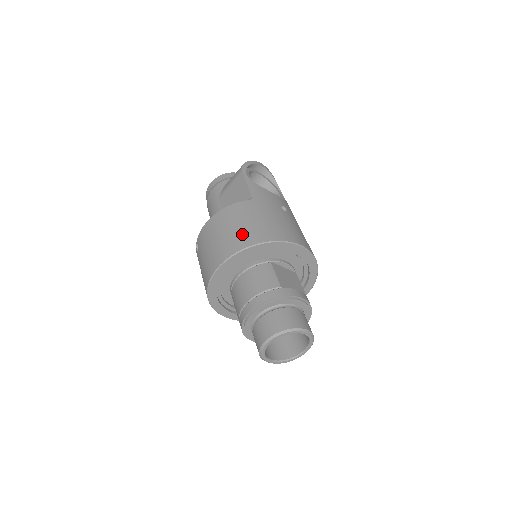
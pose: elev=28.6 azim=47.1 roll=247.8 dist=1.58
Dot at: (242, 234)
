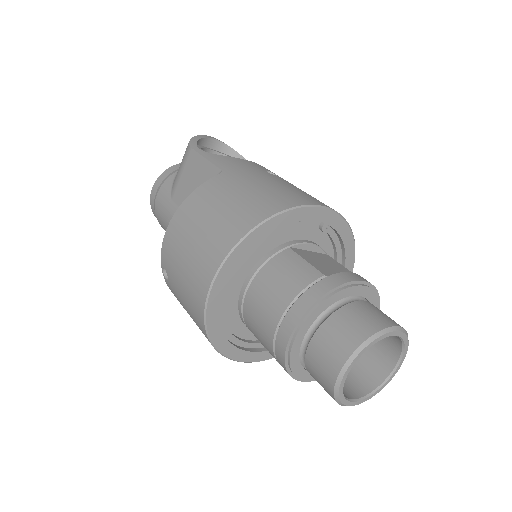
Dot at: (230, 219)
